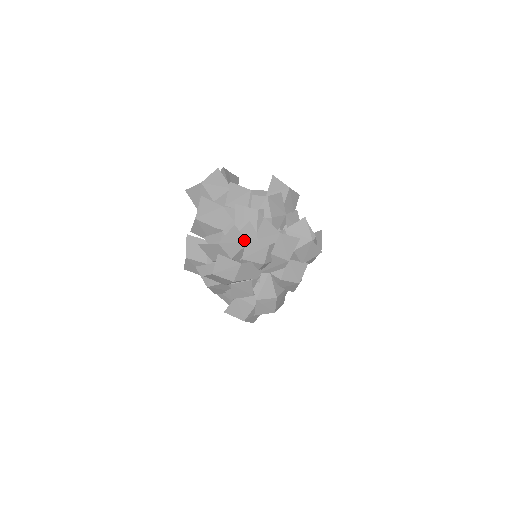
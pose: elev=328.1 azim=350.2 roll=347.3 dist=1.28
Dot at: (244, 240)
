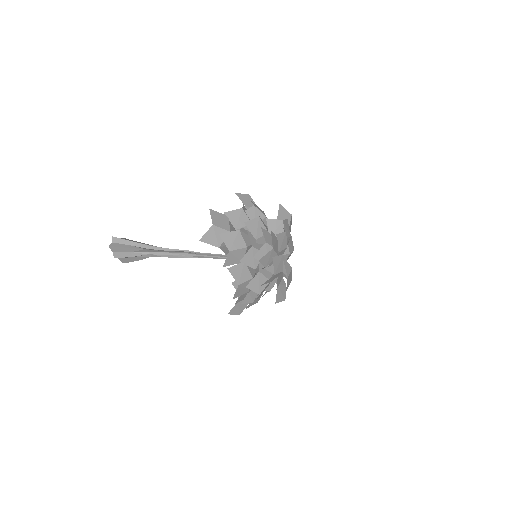
Dot at: (276, 238)
